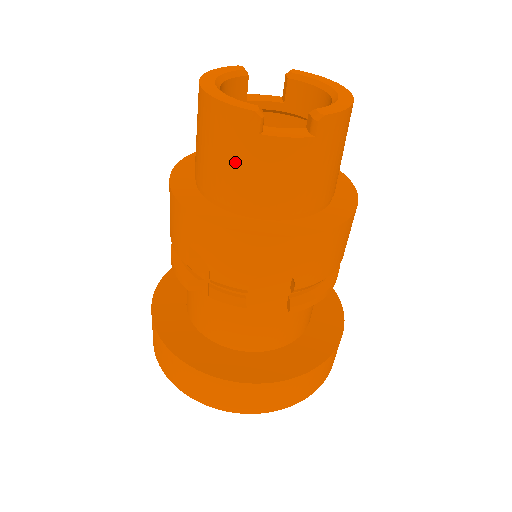
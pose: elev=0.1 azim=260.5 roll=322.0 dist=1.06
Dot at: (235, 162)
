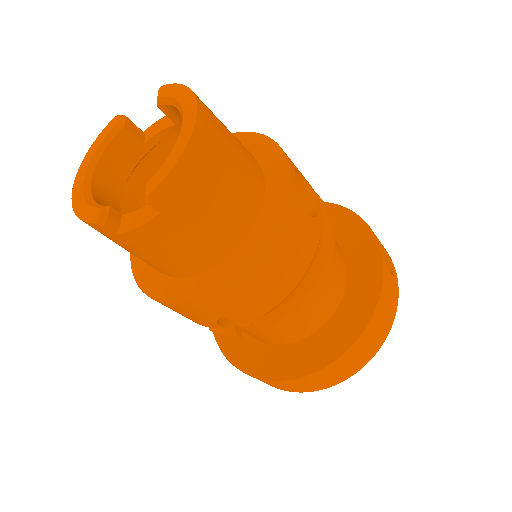
Dot at: occluded
